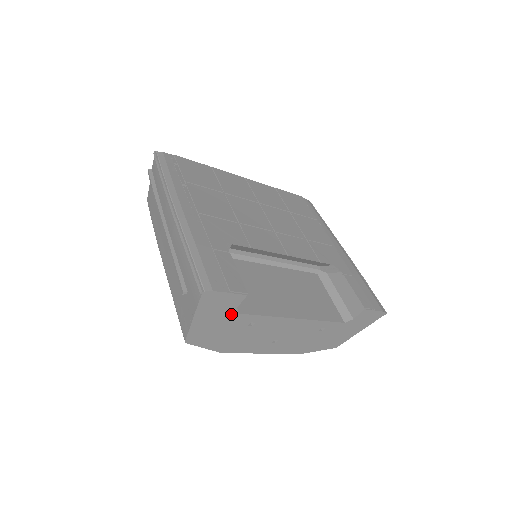
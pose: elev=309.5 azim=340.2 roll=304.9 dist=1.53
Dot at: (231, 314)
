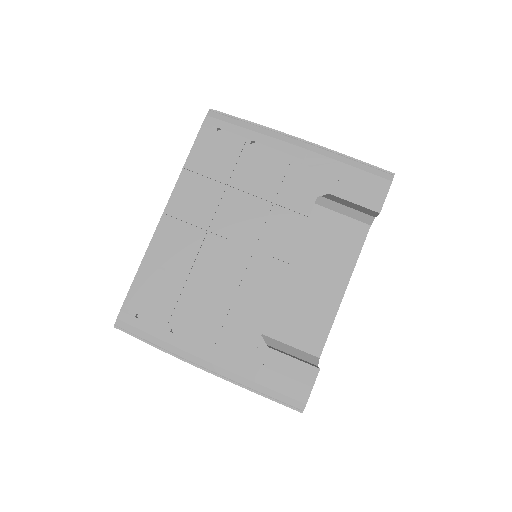
Dot at: occluded
